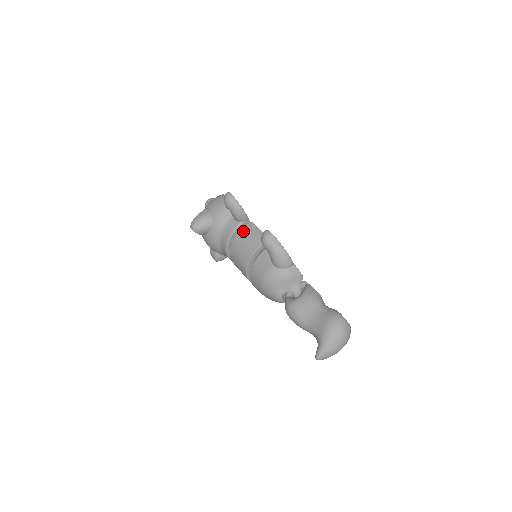
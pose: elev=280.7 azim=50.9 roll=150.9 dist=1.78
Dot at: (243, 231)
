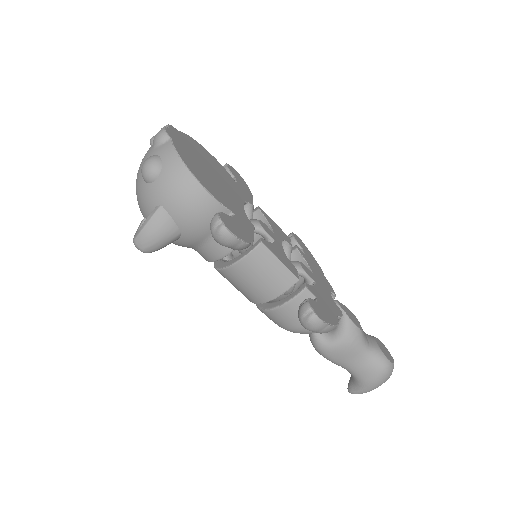
Dot at: (248, 263)
